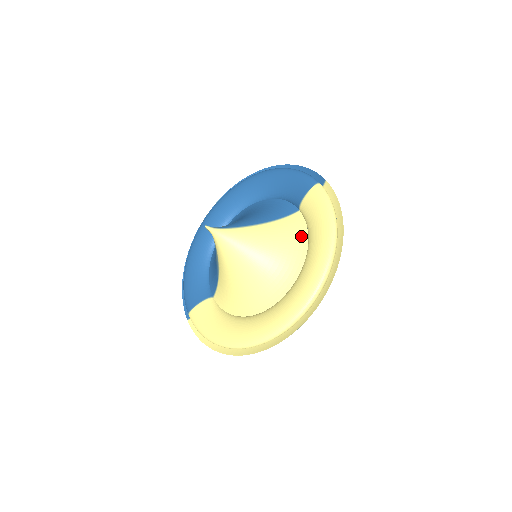
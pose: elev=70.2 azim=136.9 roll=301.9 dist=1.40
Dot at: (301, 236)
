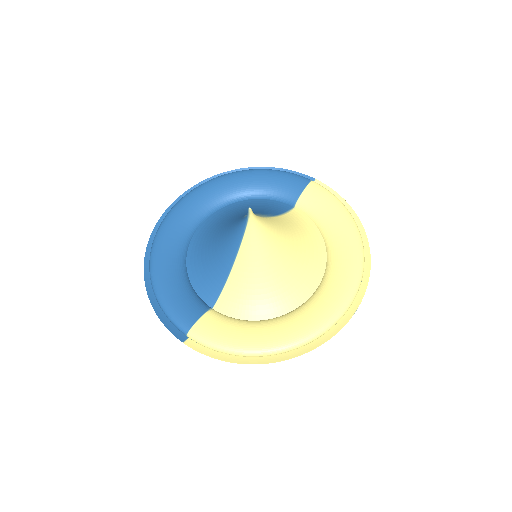
Dot at: (312, 229)
